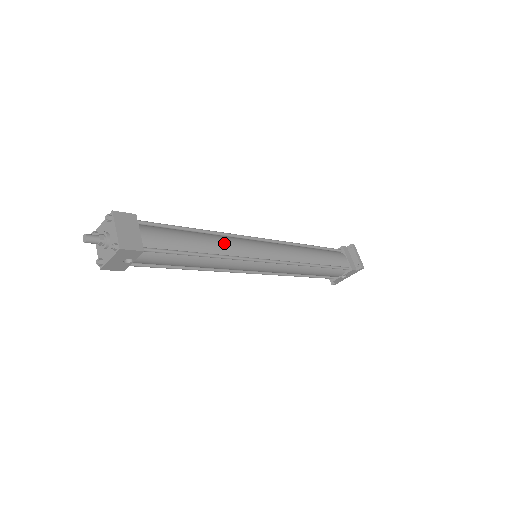
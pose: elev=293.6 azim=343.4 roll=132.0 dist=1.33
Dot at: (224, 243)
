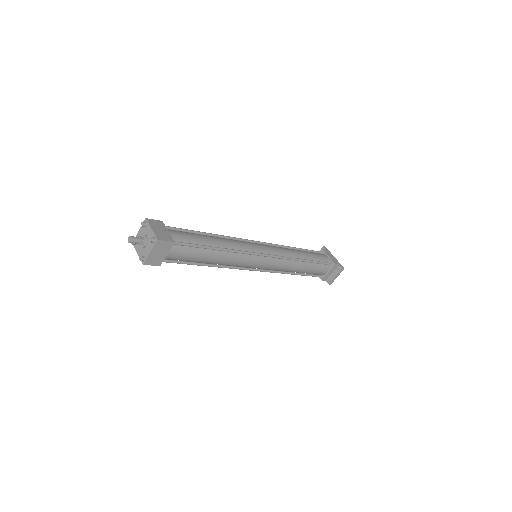
Dot at: (230, 260)
